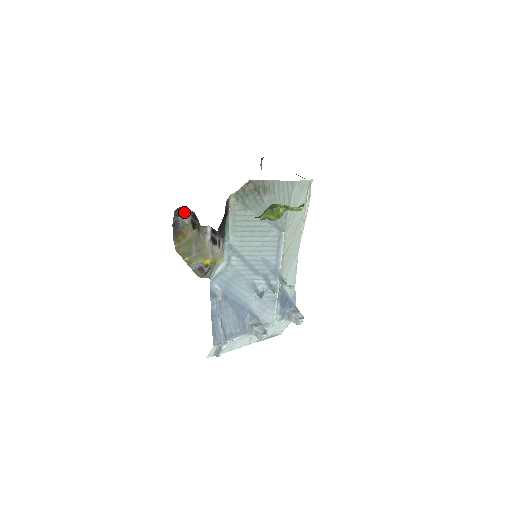
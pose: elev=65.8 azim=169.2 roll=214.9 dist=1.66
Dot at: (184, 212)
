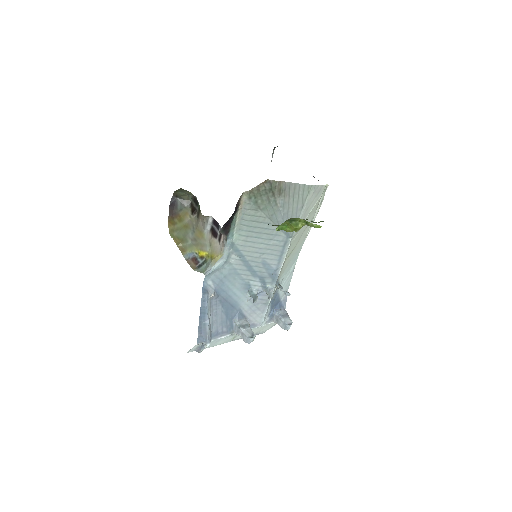
Dot at: (185, 194)
